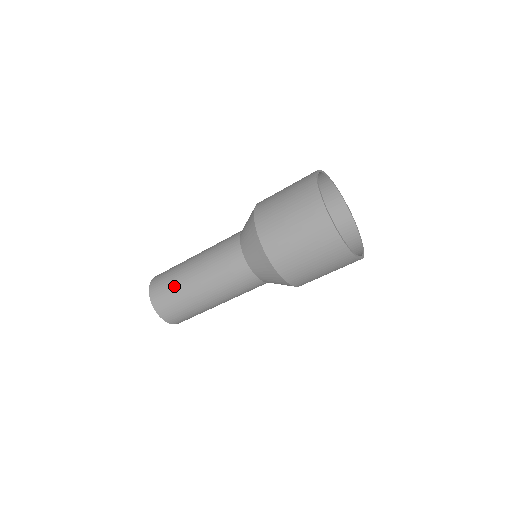
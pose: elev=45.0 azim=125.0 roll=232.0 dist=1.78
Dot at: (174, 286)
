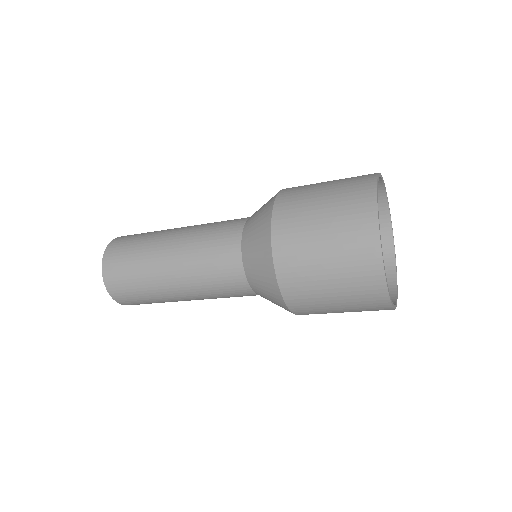
Dot at: (139, 278)
